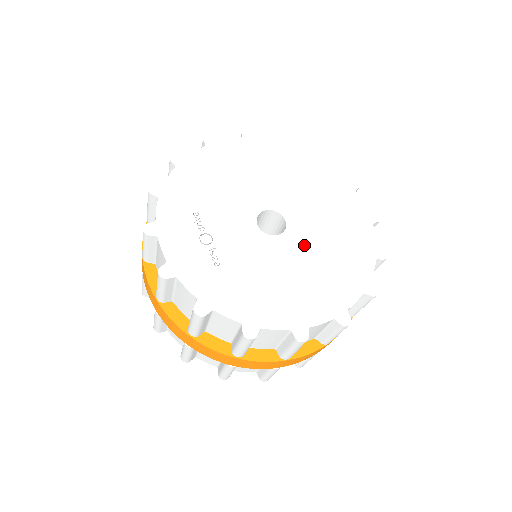
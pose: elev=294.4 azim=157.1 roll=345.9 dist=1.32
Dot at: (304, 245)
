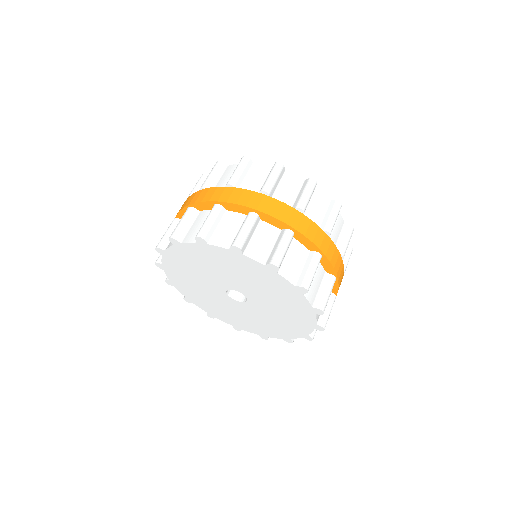
Dot at: occluded
